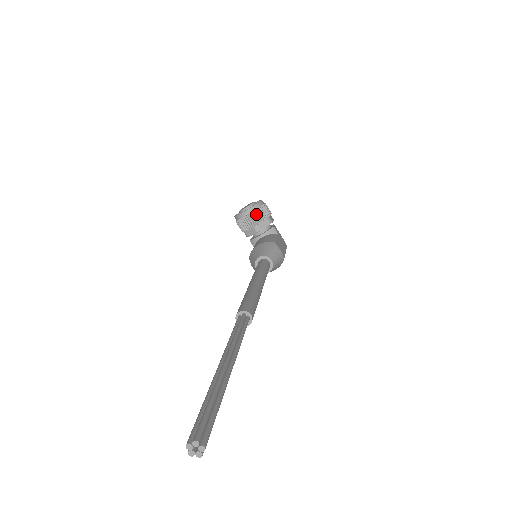
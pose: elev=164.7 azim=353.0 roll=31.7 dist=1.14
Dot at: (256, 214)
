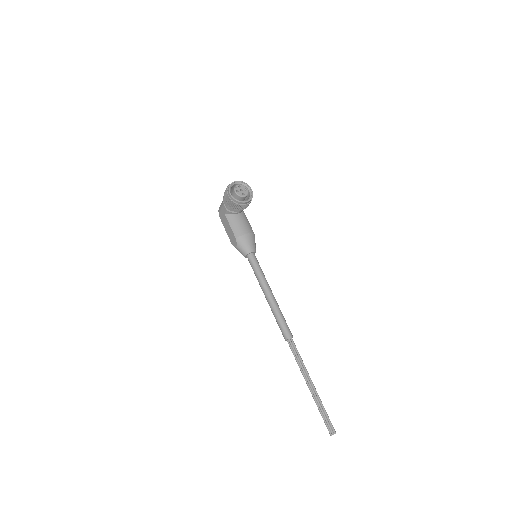
Dot at: (248, 204)
